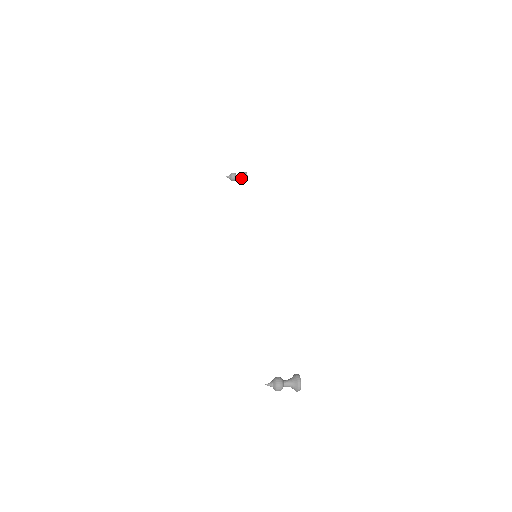
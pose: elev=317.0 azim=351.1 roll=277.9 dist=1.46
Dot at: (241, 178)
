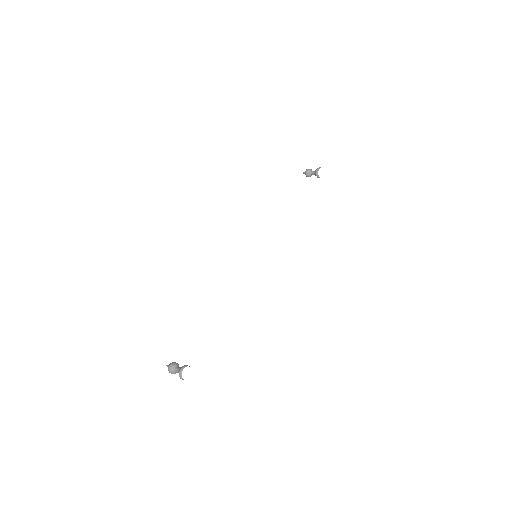
Dot at: (314, 174)
